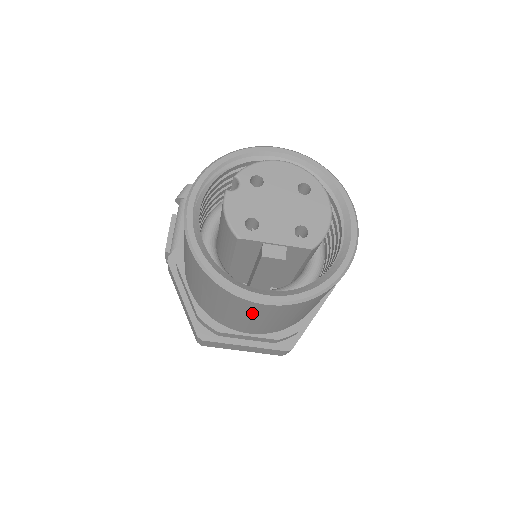
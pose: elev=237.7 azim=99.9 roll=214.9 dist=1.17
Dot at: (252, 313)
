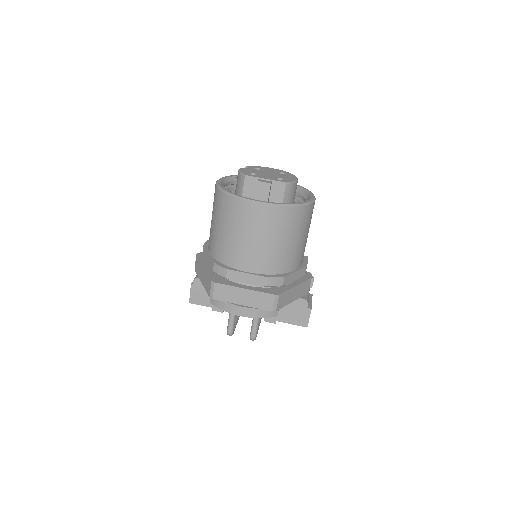
Dot at: (251, 224)
